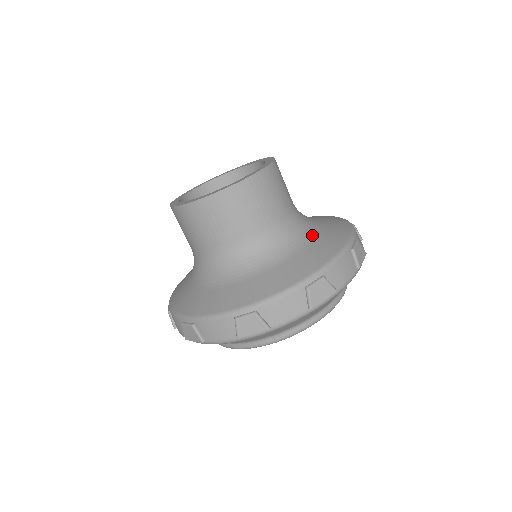
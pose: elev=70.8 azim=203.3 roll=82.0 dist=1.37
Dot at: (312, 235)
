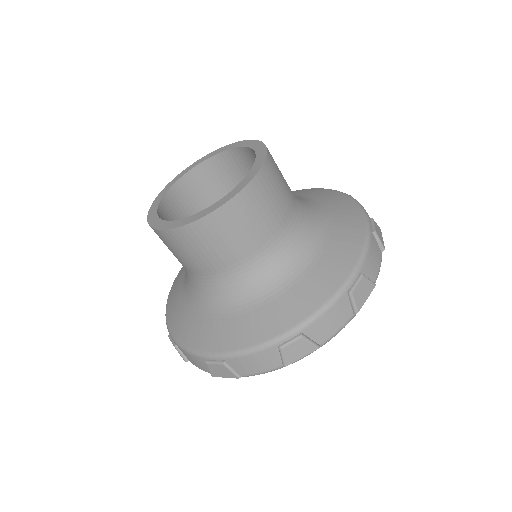
Dot at: (325, 224)
